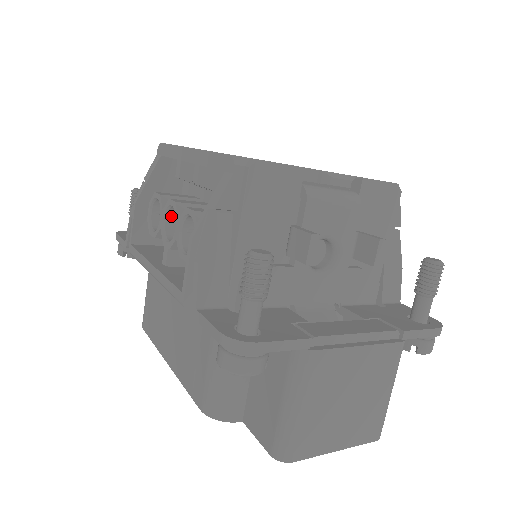
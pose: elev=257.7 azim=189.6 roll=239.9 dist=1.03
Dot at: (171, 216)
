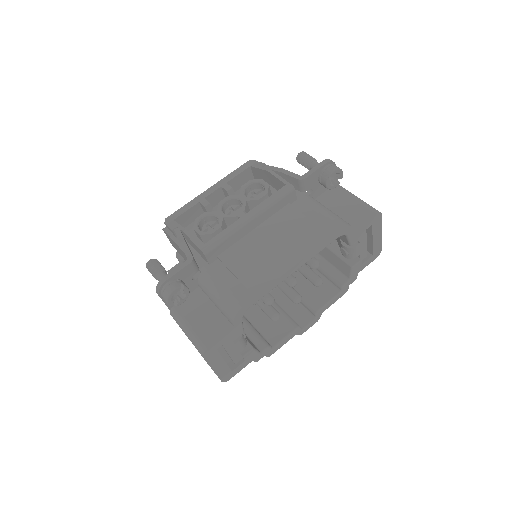
Dot at: occluded
